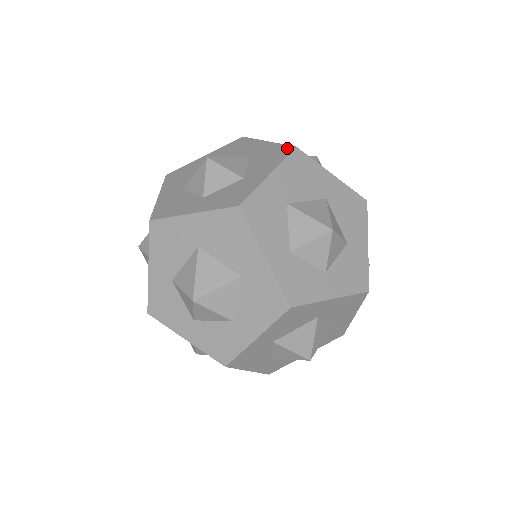
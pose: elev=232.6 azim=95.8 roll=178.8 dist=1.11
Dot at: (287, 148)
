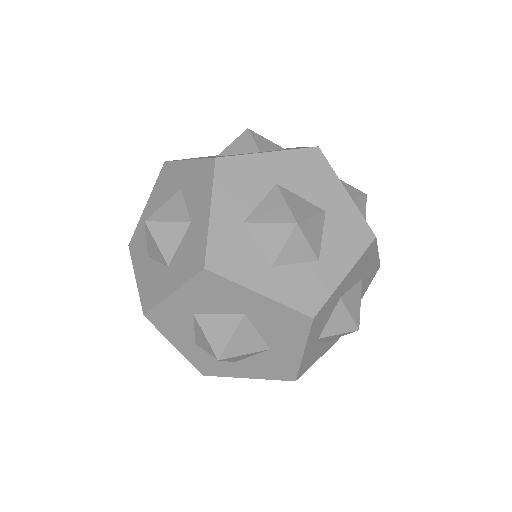
Dot at: (367, 232)
